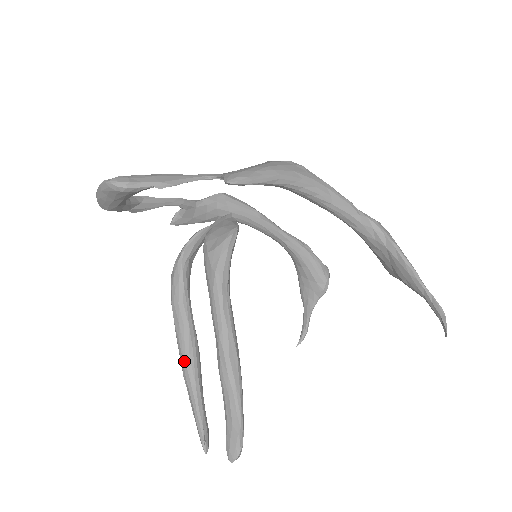
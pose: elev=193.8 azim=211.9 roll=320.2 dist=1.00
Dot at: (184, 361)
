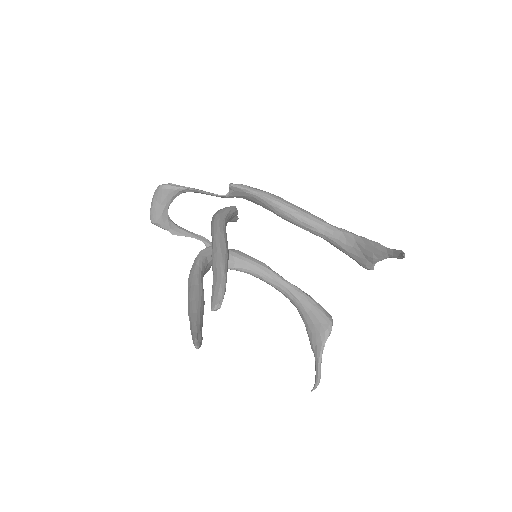
Dot at: (190, 303)
